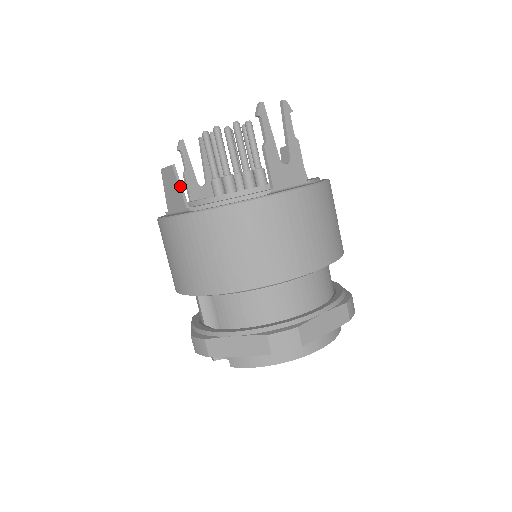
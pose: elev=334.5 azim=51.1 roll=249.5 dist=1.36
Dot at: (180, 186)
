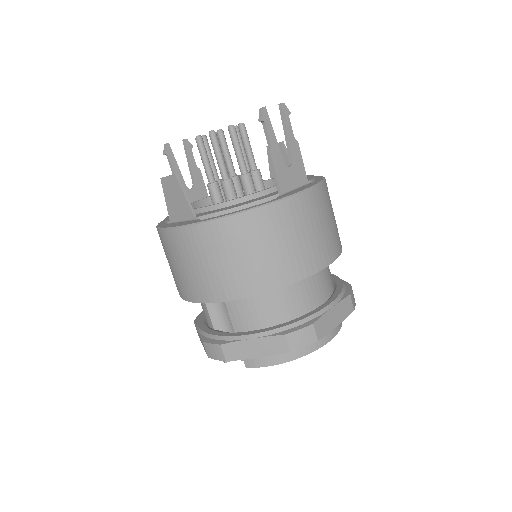
Dot at: (185, 195)
